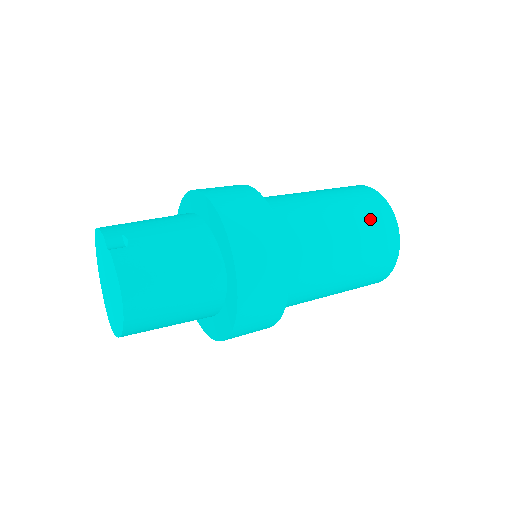
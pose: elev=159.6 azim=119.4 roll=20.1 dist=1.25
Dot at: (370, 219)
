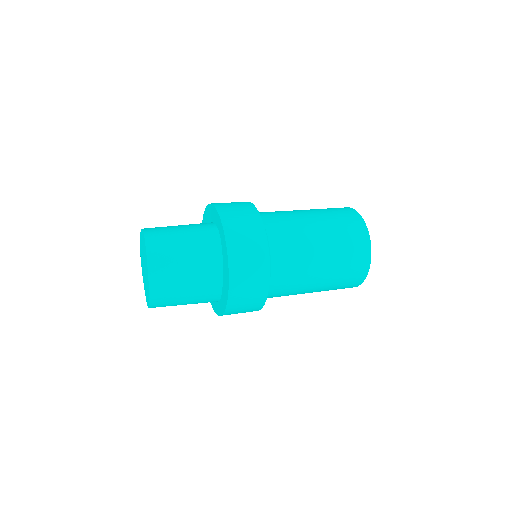
Dot at: (332, 210)
